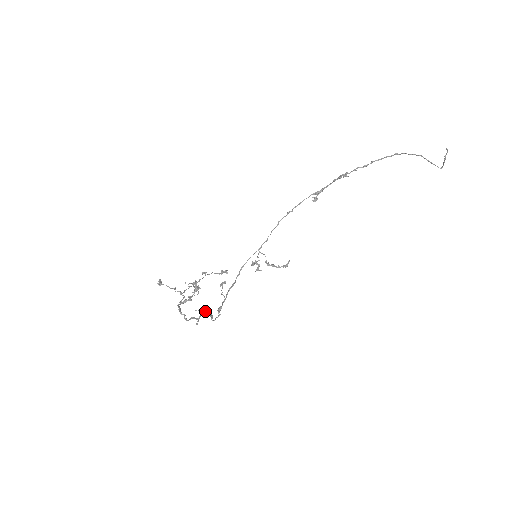
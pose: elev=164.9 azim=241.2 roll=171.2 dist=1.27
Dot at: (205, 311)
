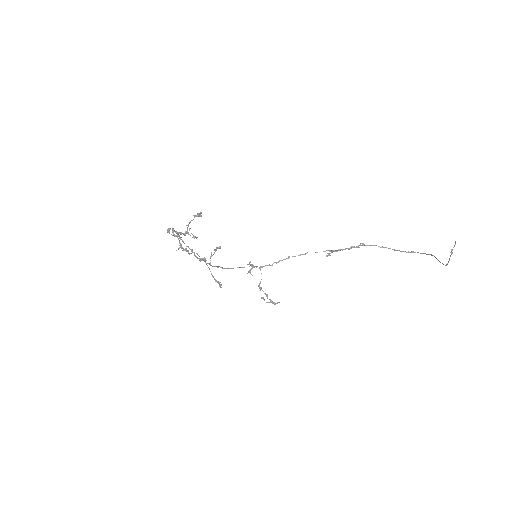
Dot at: occluded
